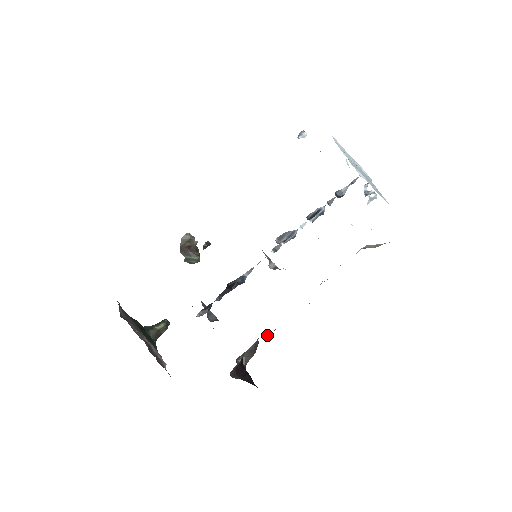
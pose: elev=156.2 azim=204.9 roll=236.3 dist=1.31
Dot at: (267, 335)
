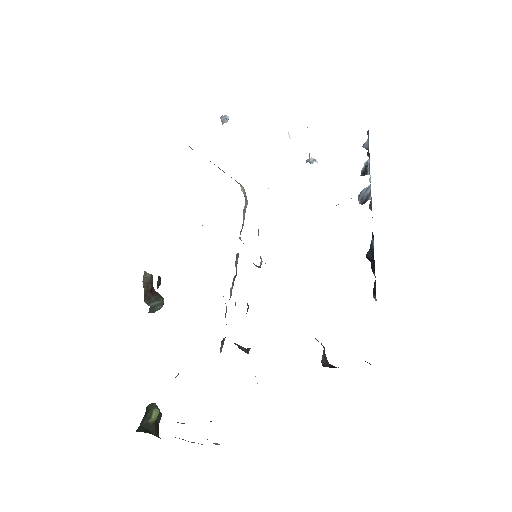
Dot at: occluded
